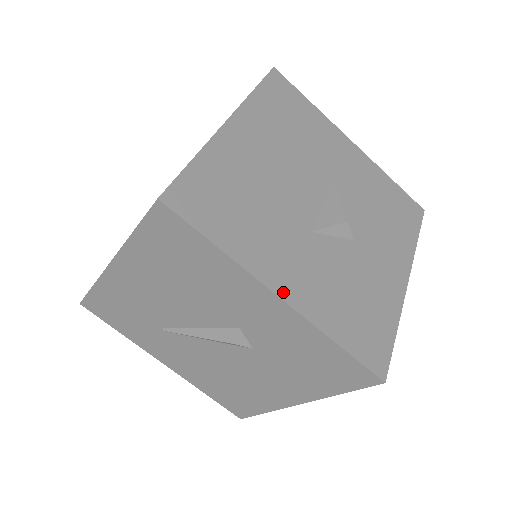
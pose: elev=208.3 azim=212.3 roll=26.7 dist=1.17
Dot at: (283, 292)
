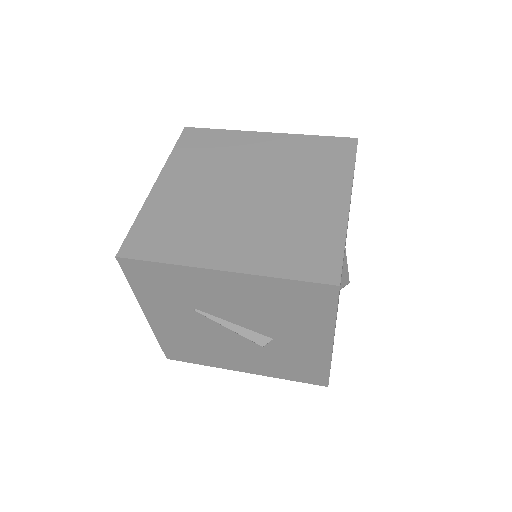
Dot at: occluded
